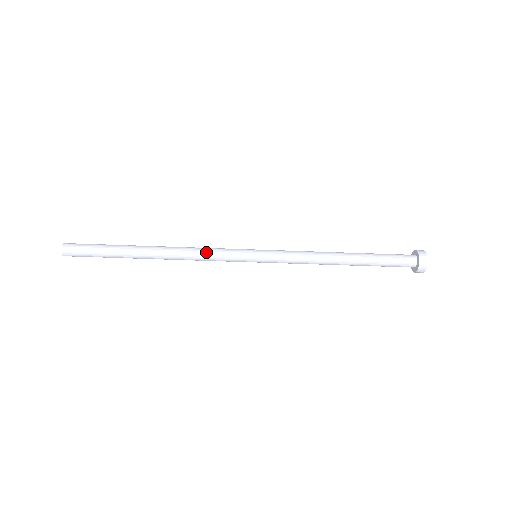
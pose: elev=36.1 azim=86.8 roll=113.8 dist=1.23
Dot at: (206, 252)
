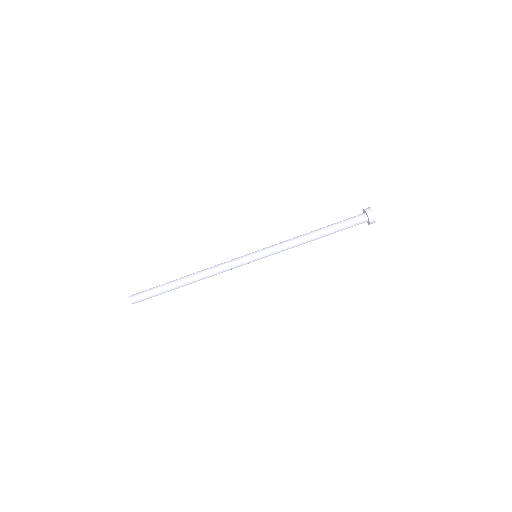
Dot at: (221, 263)
